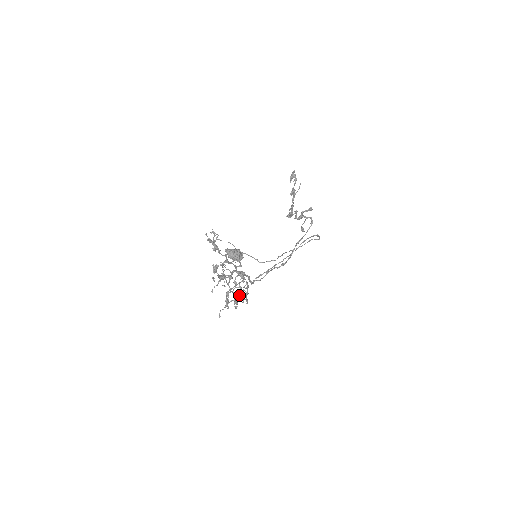
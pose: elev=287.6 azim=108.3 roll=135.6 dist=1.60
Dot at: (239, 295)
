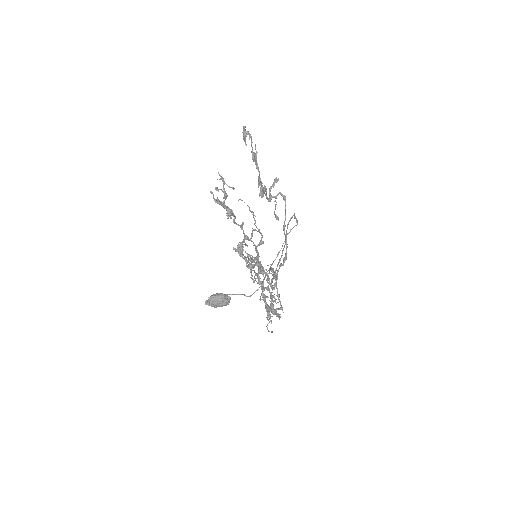
Dot at: (274, 297)
